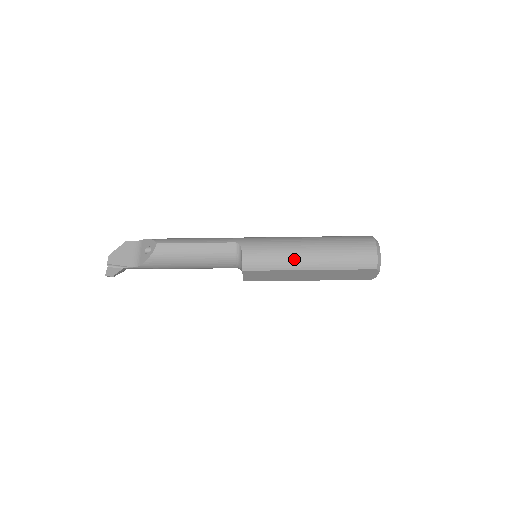
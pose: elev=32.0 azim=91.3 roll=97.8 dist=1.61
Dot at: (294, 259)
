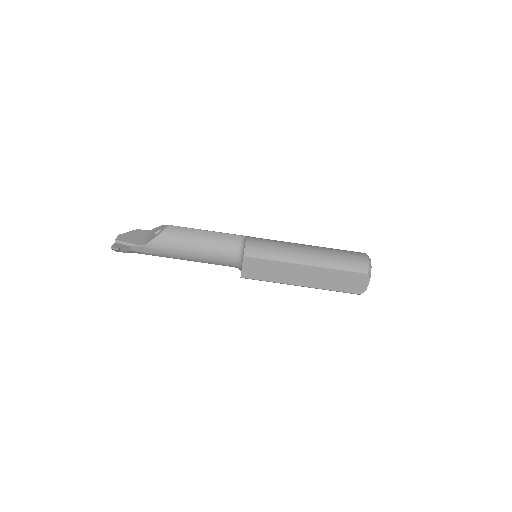
Dot at: (293, 253)
